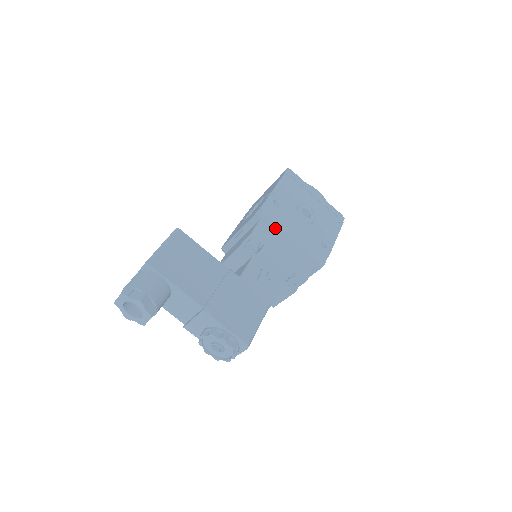
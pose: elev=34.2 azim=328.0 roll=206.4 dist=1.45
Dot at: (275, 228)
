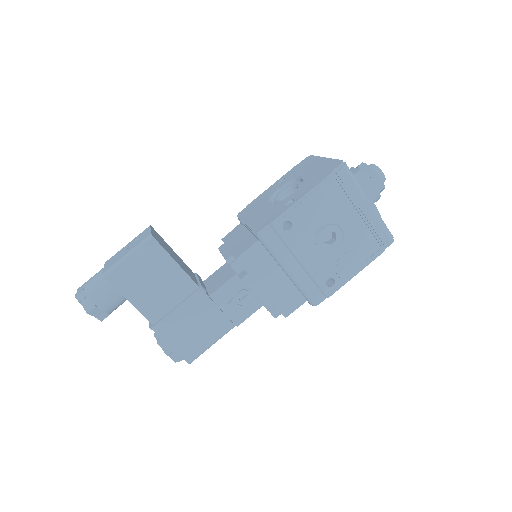
Dot at: (272, 255)
